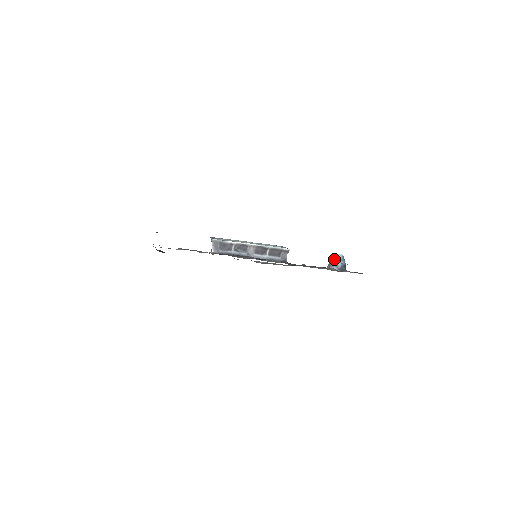
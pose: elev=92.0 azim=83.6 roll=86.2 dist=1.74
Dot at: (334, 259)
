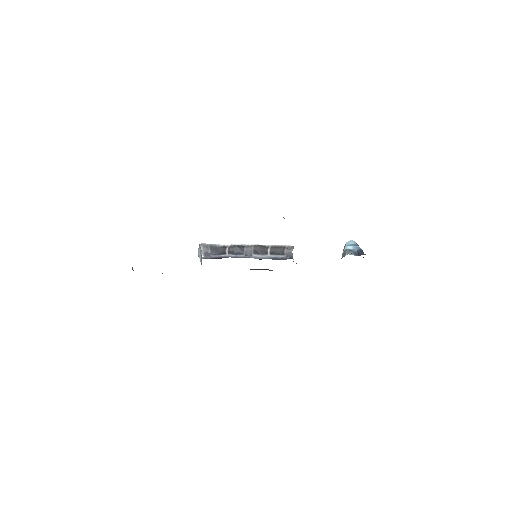
Dot at: (347, 246)
